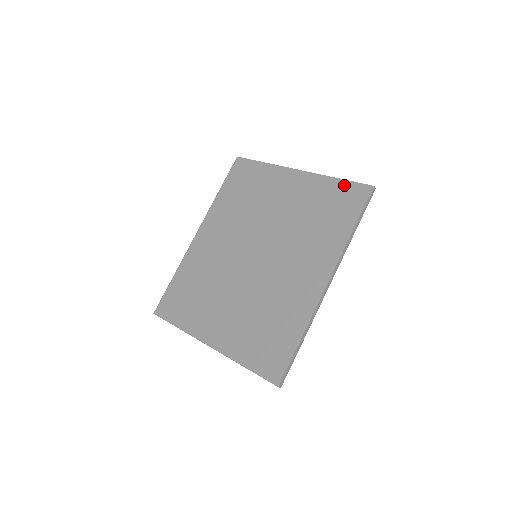
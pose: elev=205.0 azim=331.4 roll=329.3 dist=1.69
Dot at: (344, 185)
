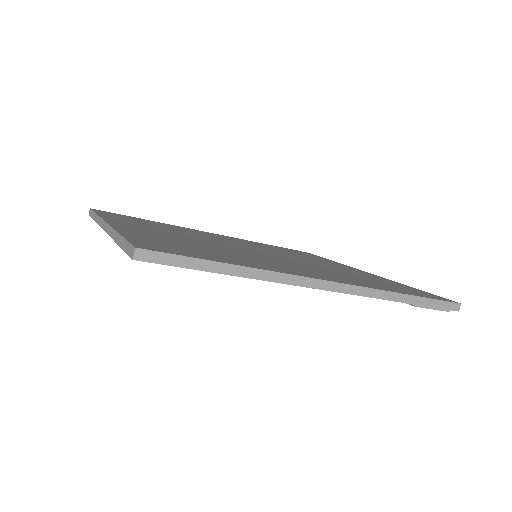
Dot at: (419, 290)
